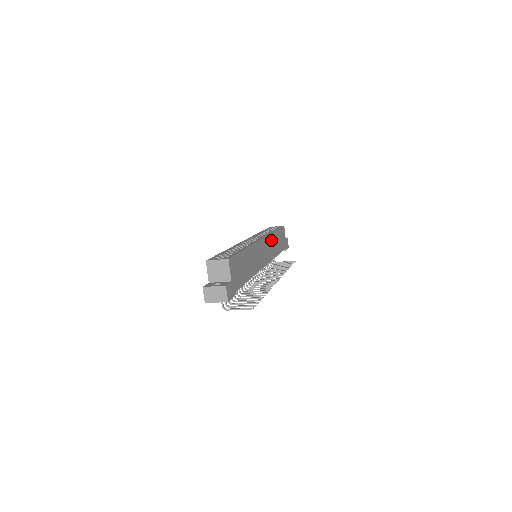
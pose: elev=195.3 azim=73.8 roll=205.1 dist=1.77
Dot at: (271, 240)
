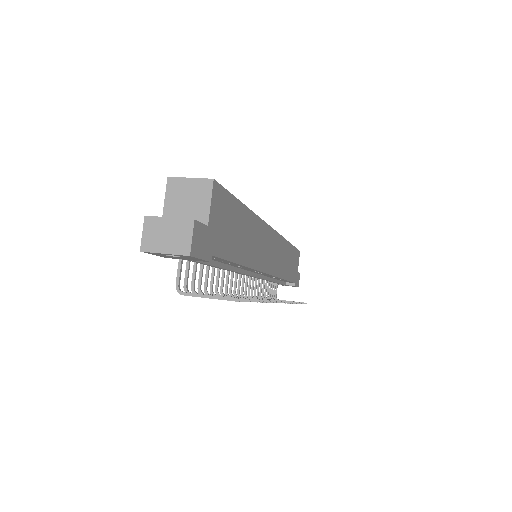
Dot at: (282, 248)
